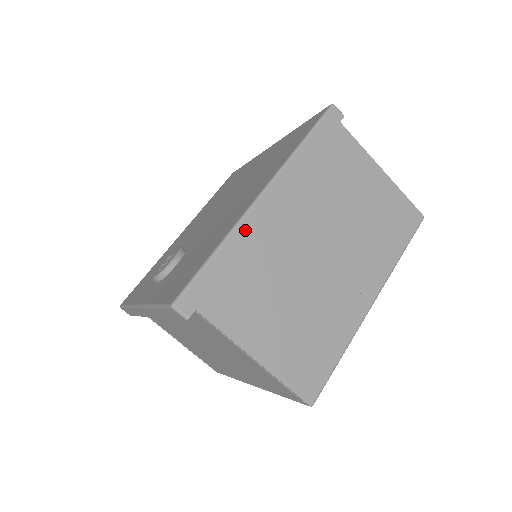
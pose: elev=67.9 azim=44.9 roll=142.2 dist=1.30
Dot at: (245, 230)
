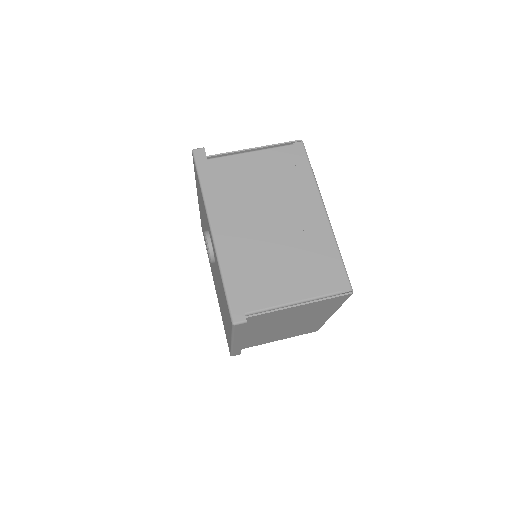
Dot at: occluded
